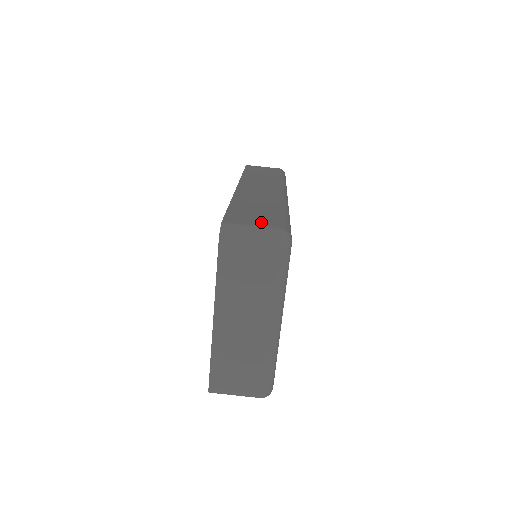
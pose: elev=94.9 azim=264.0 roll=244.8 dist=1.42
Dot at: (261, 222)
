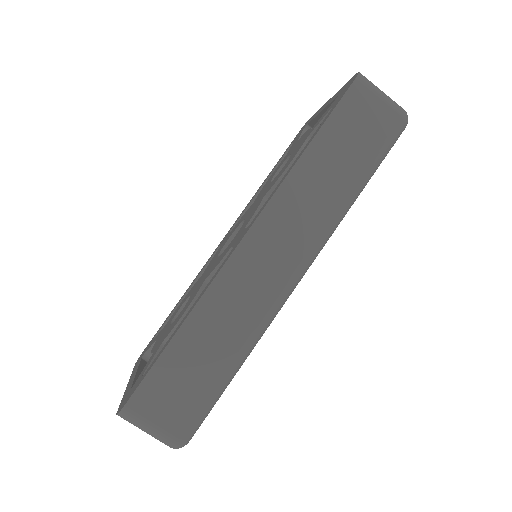
Dot at: (169, 416)
